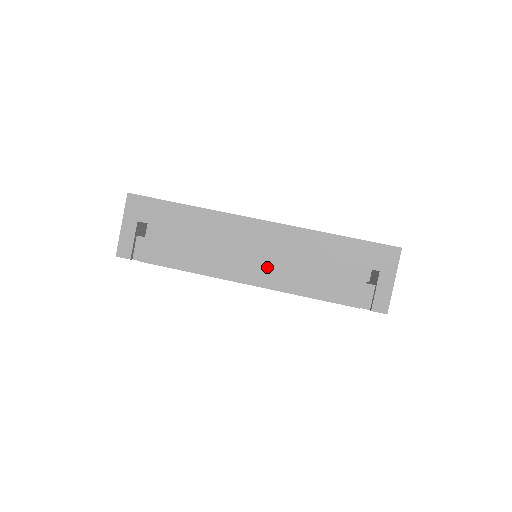
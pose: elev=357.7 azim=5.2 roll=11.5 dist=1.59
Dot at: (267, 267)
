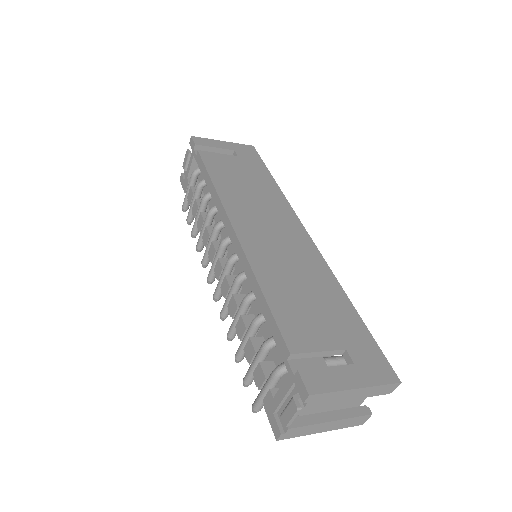
Dot at: (266, 243)
